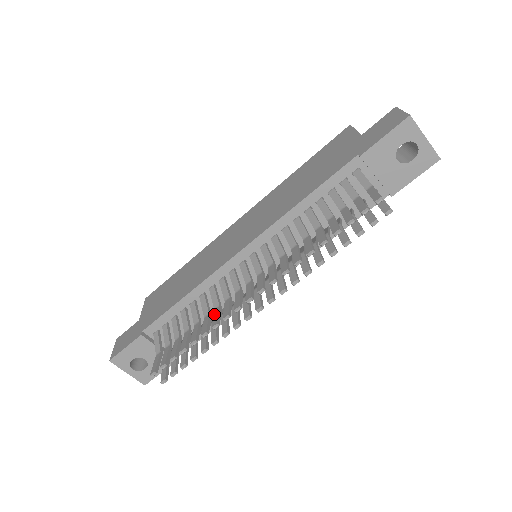
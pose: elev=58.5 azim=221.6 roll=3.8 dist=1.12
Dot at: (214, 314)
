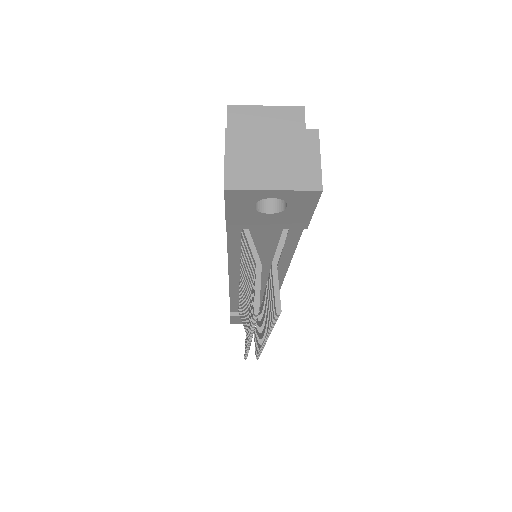
Dot at: occluded
